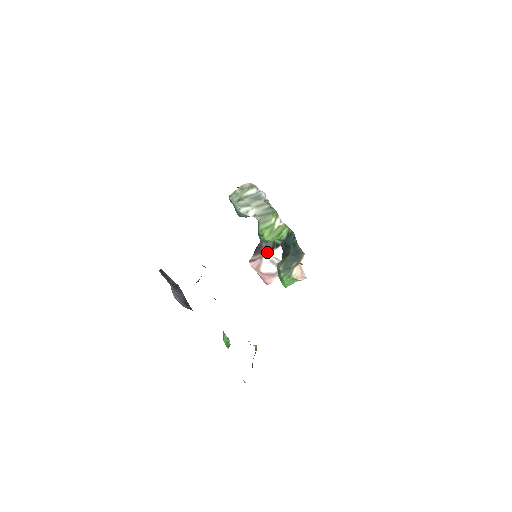
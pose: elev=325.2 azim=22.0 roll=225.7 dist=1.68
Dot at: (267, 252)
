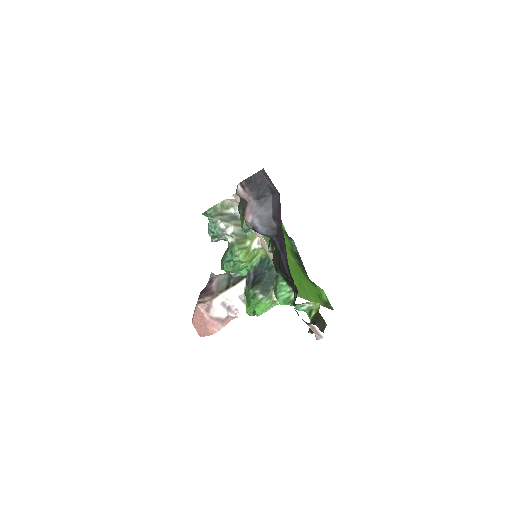
Dot at: (220, 292)
